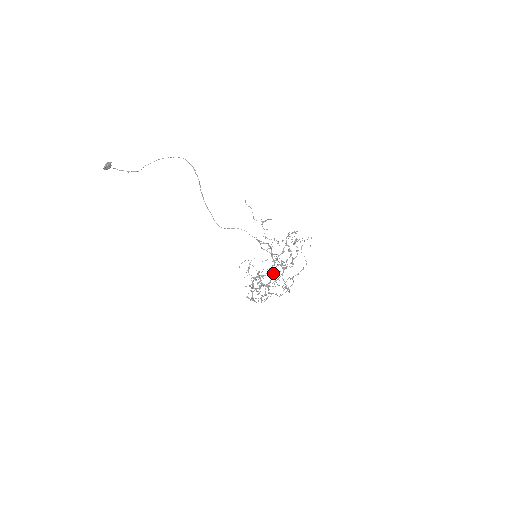
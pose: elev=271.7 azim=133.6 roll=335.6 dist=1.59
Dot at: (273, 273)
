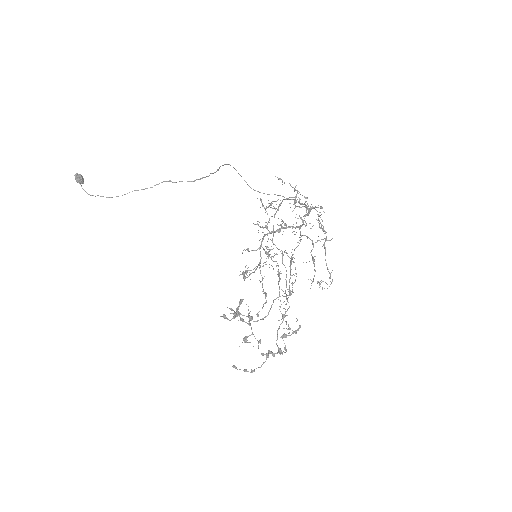
Dot at: (303, 223)
